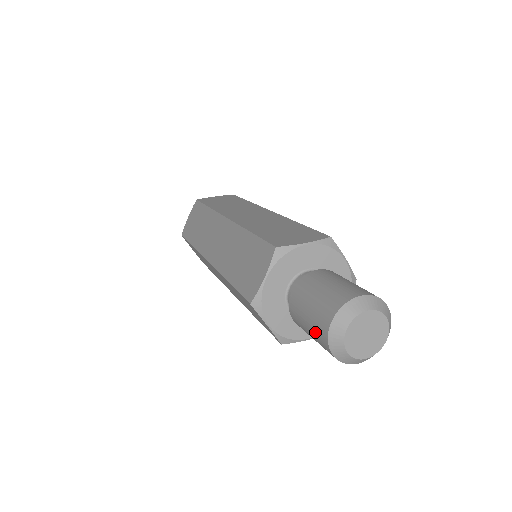
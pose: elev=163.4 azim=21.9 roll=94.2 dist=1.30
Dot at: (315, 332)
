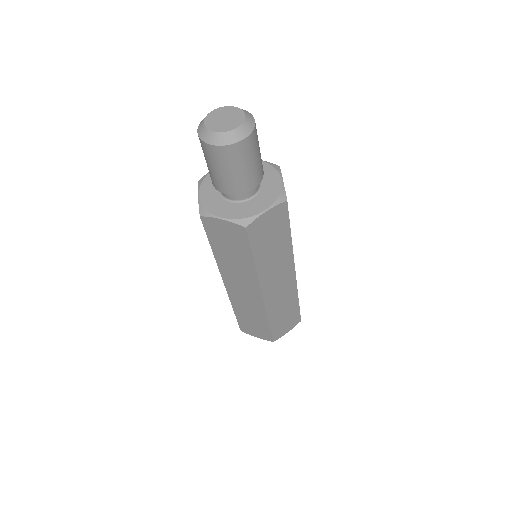
Dot at: occluded
